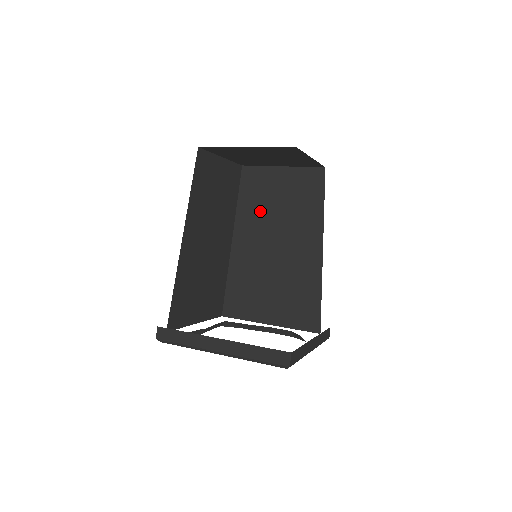
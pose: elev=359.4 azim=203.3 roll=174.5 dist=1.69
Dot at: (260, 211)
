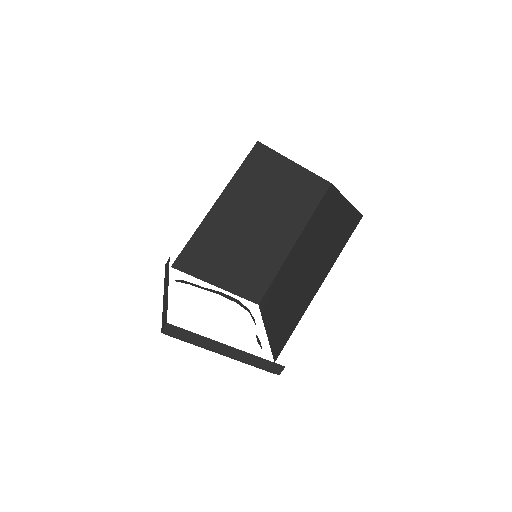
Dot at: (254, 192)
